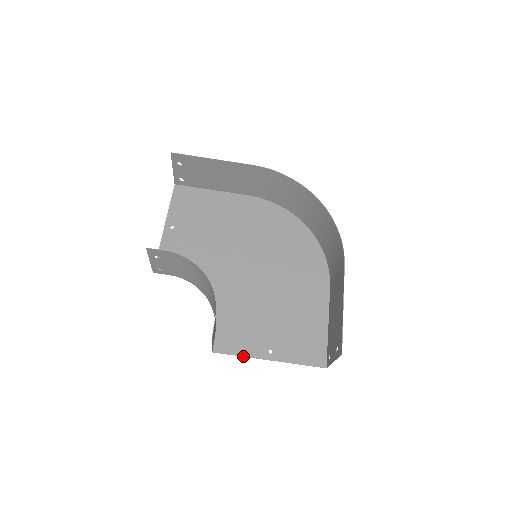
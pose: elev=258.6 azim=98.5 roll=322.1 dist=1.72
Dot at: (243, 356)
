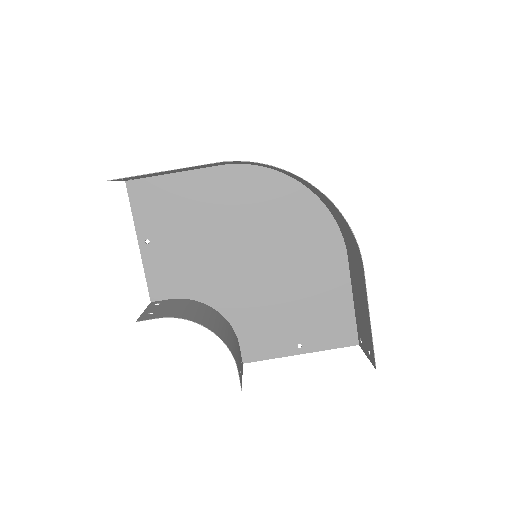
Dot at: (274, 358)
